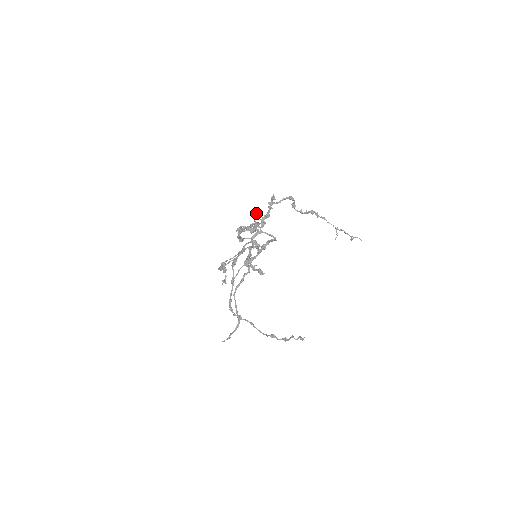
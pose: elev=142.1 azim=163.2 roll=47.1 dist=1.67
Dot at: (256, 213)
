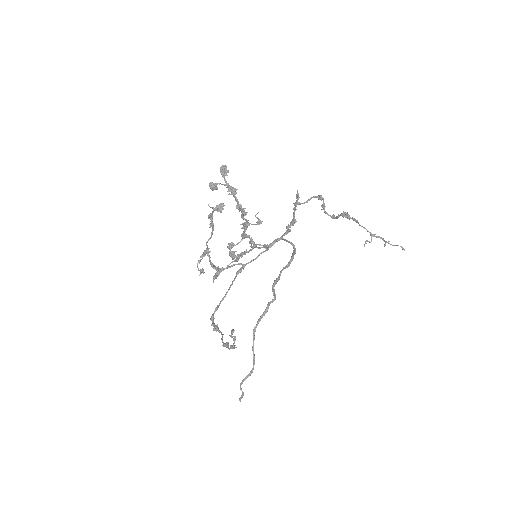
Dot at: (224, 168)
